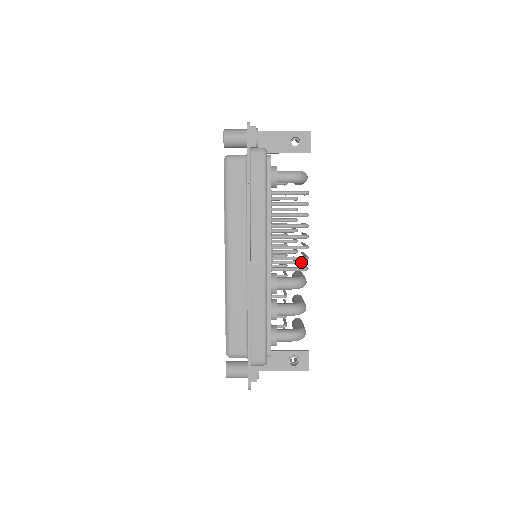
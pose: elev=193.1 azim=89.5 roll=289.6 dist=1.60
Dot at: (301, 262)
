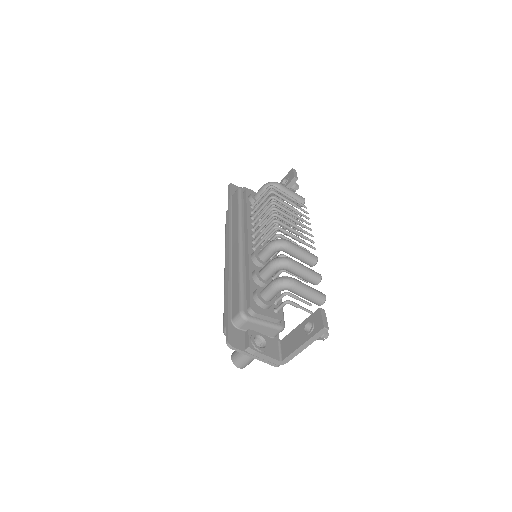
Dot at: occluded
